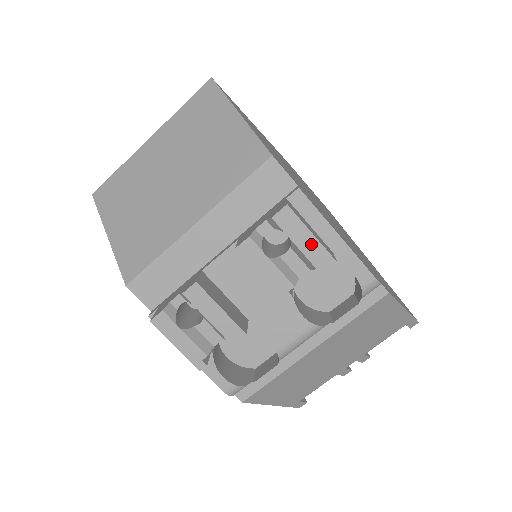
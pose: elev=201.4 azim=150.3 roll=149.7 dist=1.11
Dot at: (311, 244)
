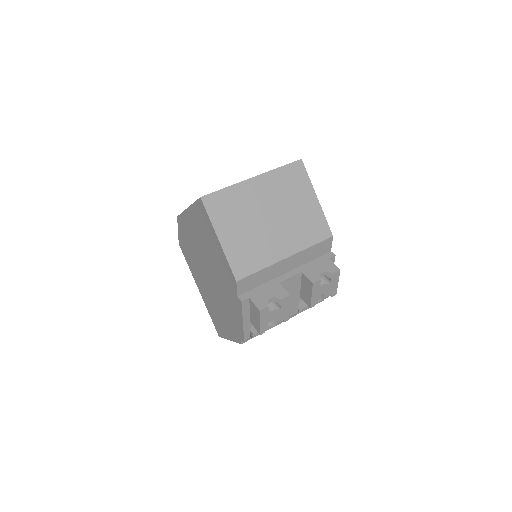
Dot at: (335, 286)
